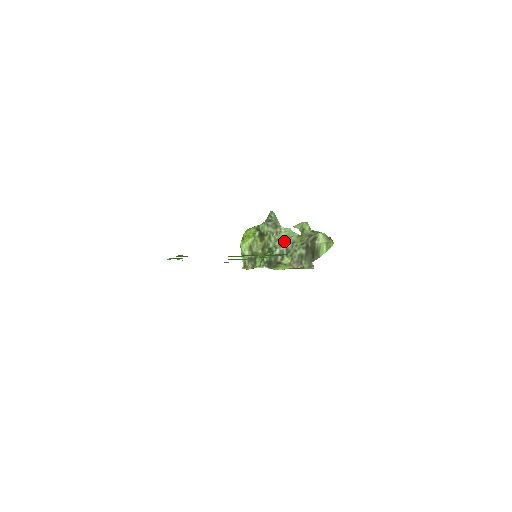
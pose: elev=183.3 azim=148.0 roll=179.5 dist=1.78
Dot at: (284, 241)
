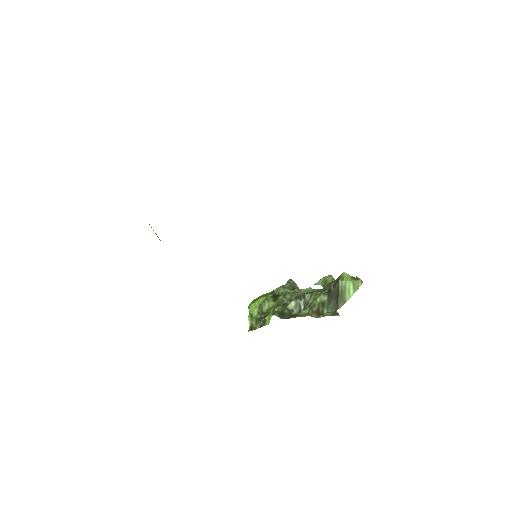
Dot at: (302, 295)
